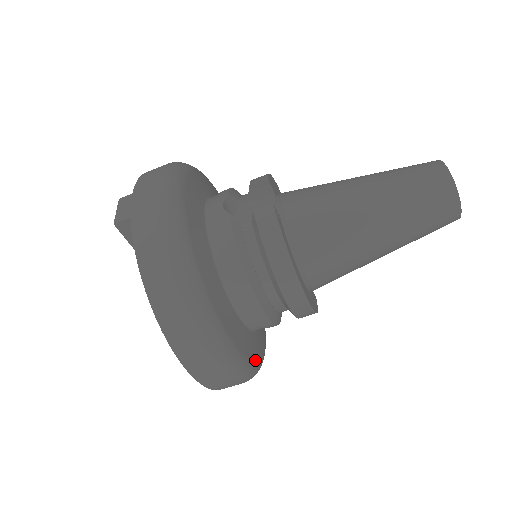
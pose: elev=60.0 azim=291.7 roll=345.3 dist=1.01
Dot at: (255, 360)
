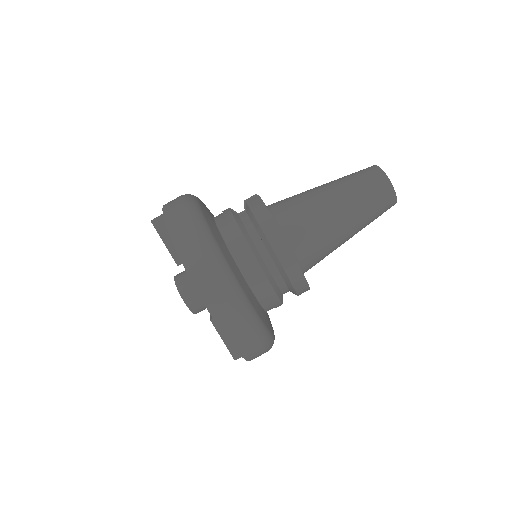
Dot at: (260, 317)
